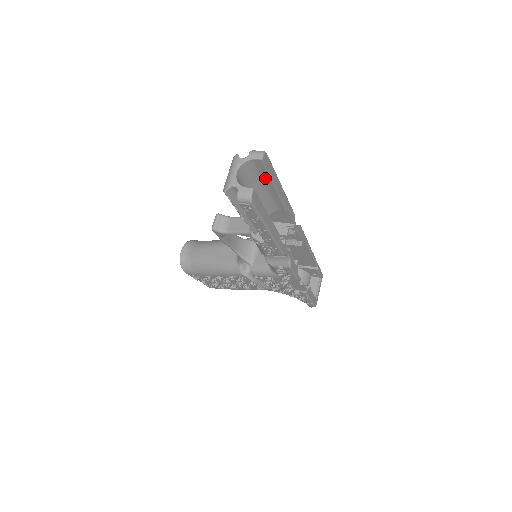
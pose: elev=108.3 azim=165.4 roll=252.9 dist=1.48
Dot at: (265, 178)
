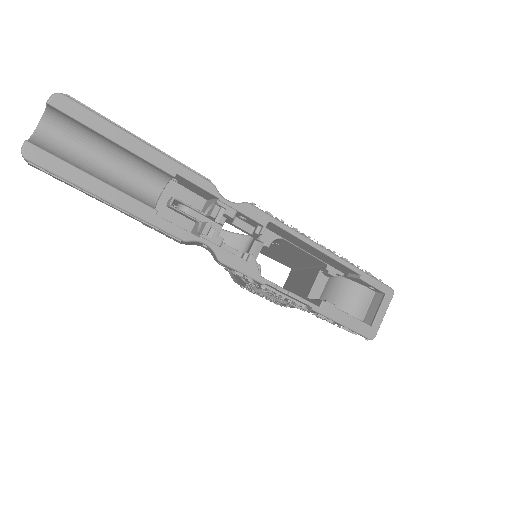
Dot at: (91, 131)
